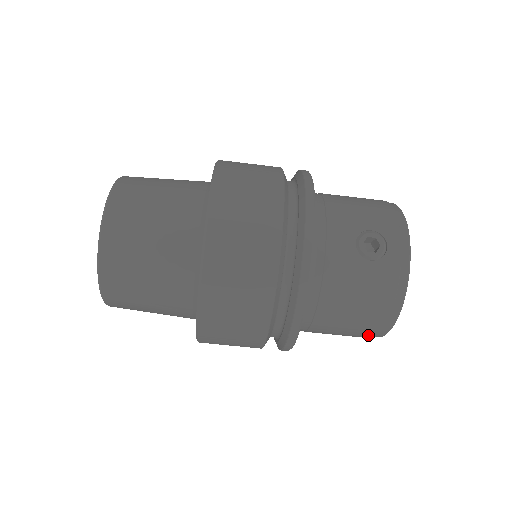
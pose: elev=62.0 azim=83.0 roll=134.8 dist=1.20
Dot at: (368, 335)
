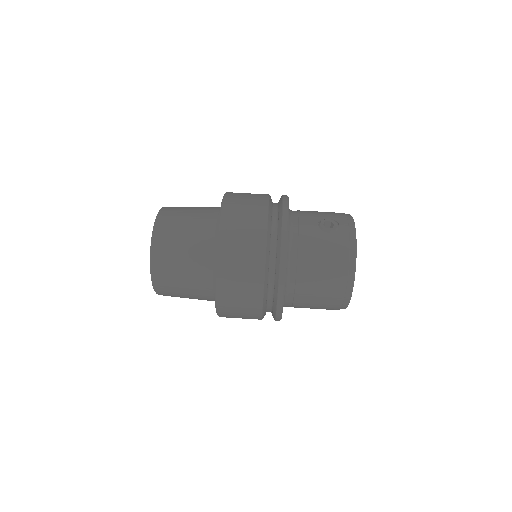
Dot at: (338, 295)
